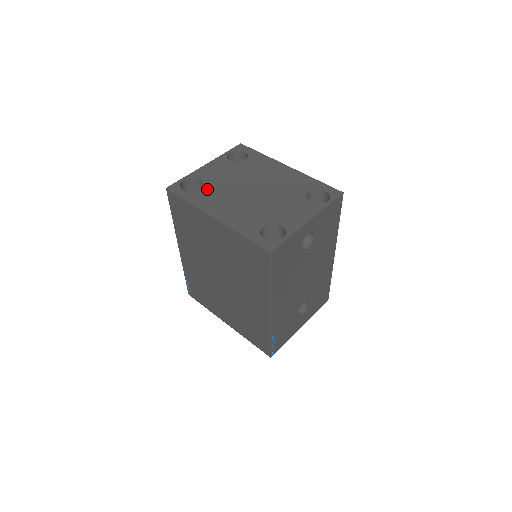
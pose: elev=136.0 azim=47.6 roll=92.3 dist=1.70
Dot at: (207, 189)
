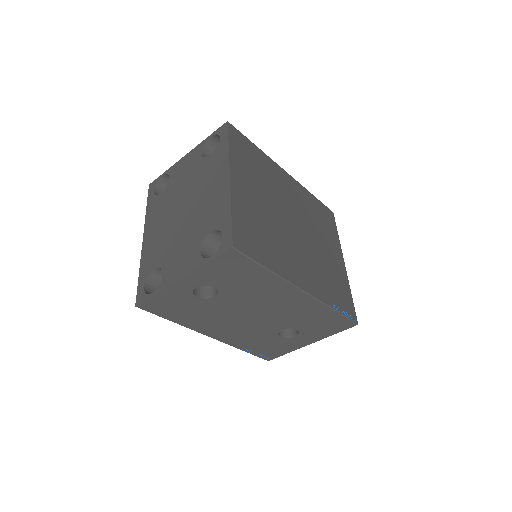
Dot at: (163, 196)
